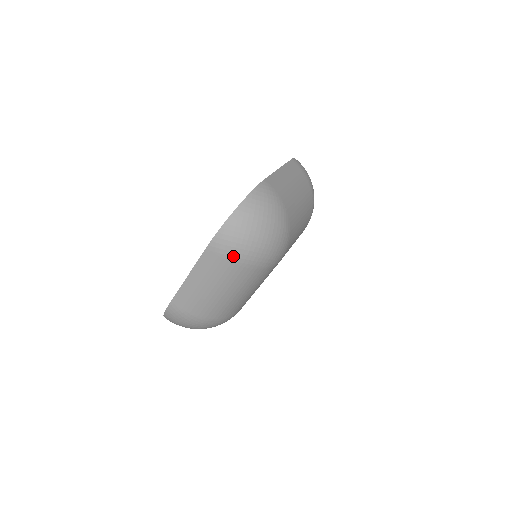
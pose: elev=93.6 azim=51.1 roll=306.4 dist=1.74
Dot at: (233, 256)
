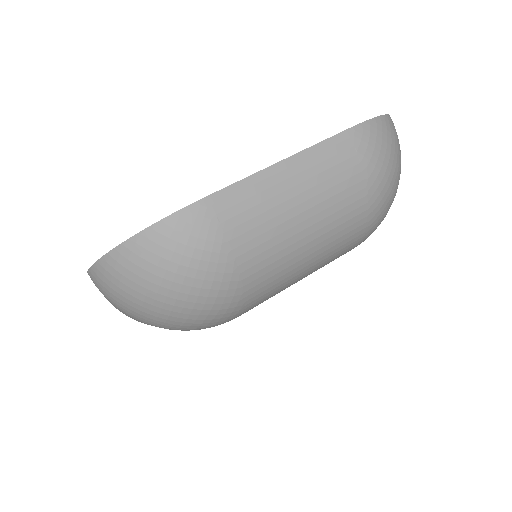
Dot at: (119, 307)
